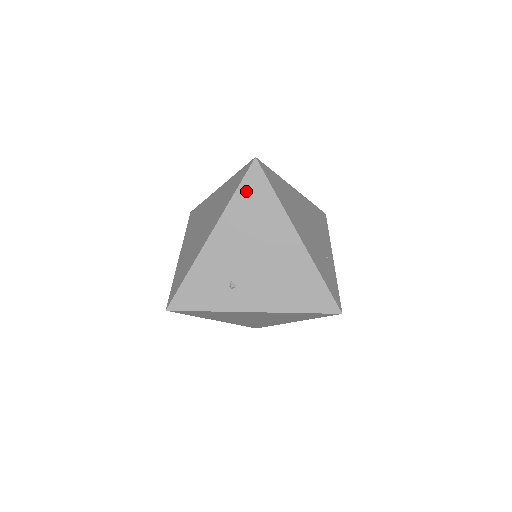
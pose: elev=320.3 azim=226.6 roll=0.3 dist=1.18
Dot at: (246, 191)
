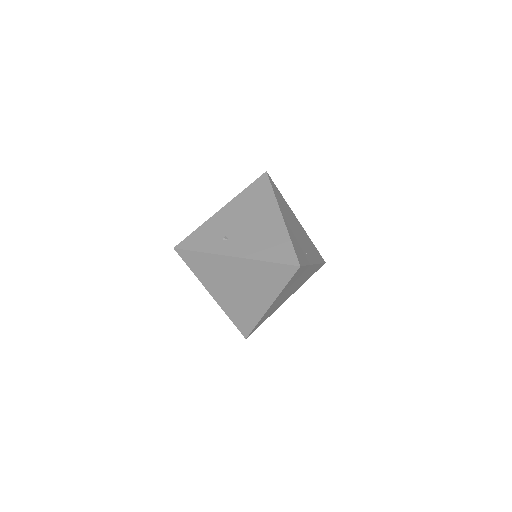
Dot at: (254, 187)
